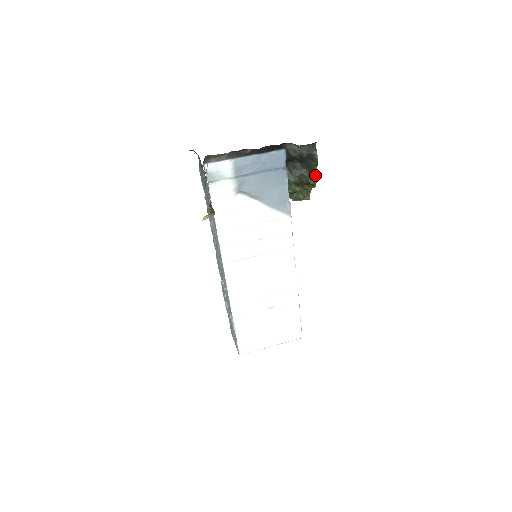
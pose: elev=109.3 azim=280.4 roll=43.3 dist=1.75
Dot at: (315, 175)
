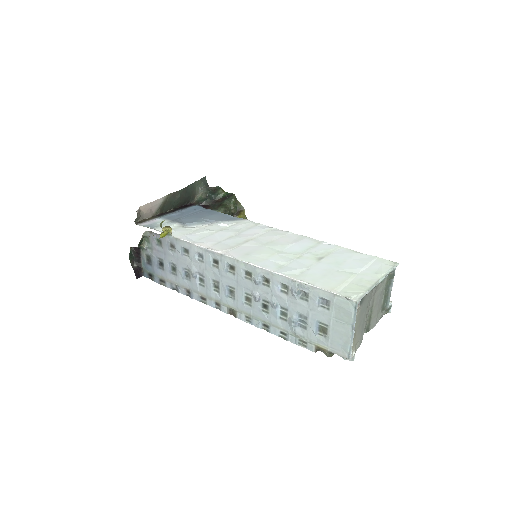
Dot at: (229, 195)
